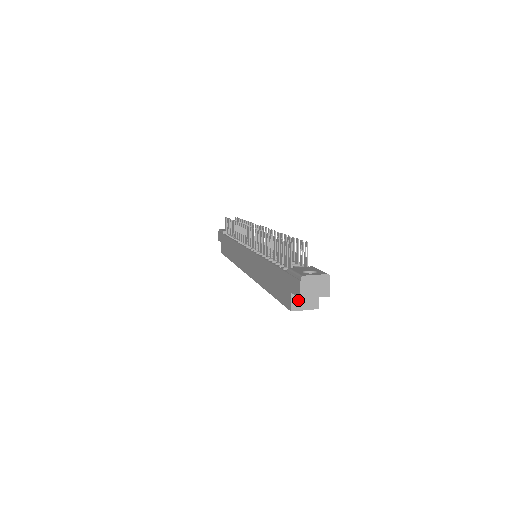
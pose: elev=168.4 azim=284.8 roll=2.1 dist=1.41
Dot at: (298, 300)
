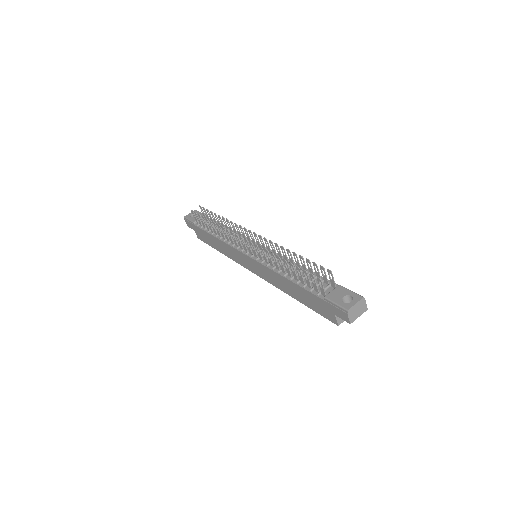
Dot at: occluded
